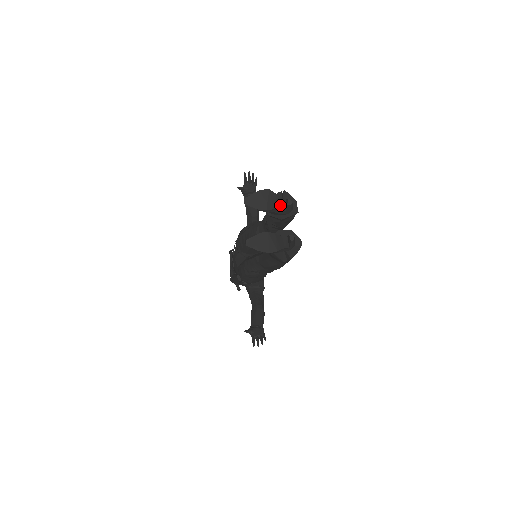
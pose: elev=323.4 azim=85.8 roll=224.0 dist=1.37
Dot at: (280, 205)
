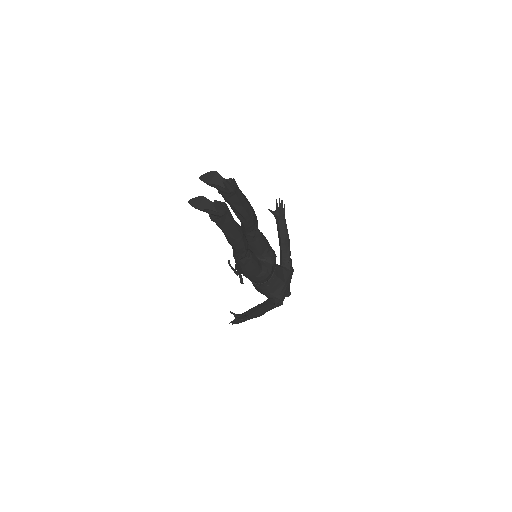
Dot at: (222, 184)
